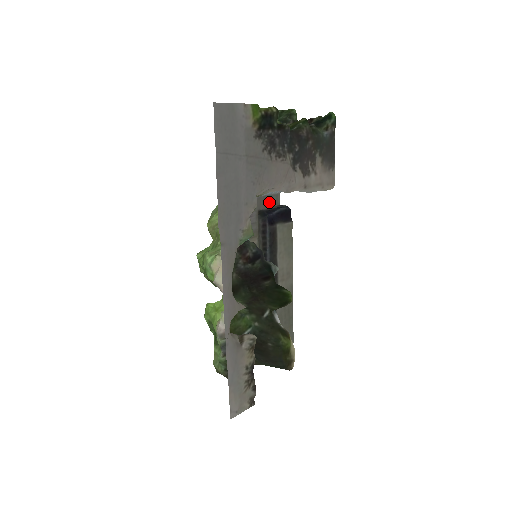
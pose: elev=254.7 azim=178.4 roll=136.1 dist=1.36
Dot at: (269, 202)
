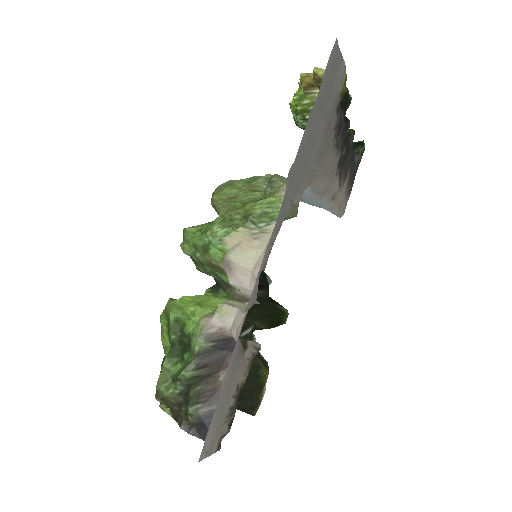
Dot at: occluded
